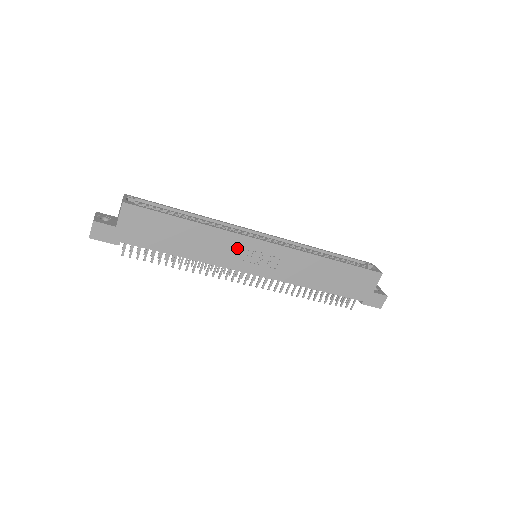
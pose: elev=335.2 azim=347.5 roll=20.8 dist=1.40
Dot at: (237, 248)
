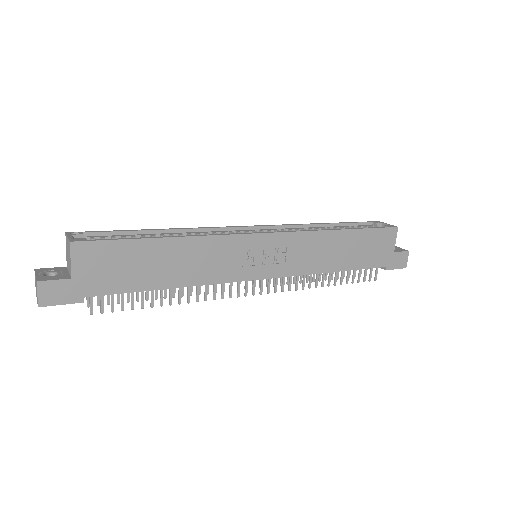
Dot at: (234, 253)
